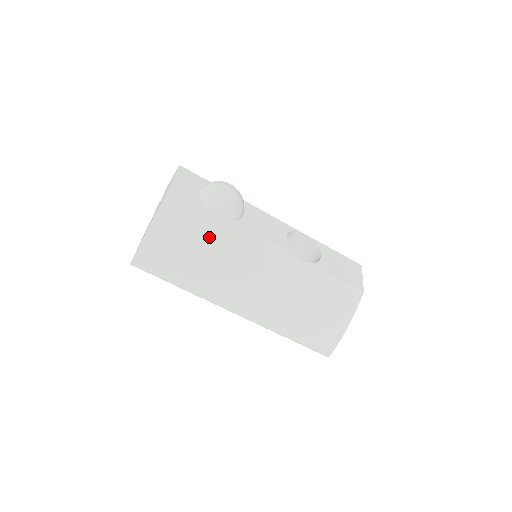
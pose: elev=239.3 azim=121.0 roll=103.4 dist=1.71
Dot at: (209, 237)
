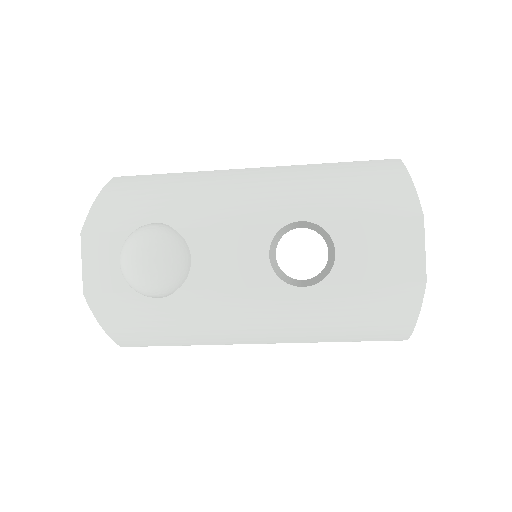
Dot at: (167, 314)
